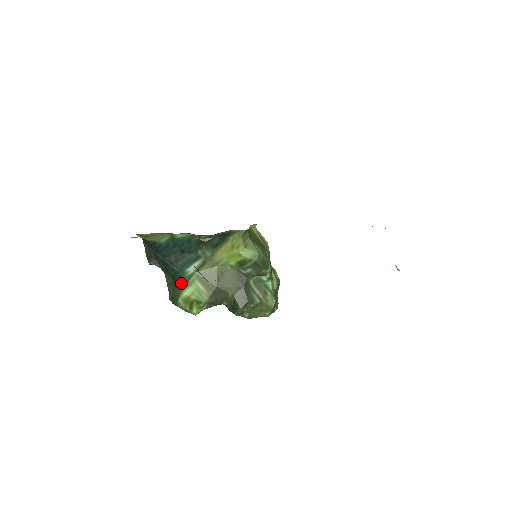
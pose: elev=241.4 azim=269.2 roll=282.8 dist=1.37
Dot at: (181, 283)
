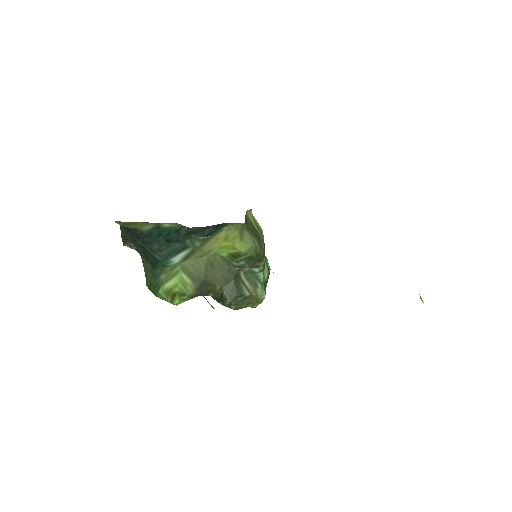
Dot at: (163, 272)
